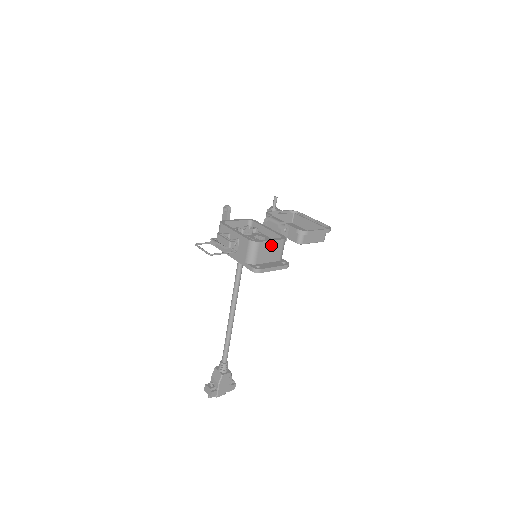
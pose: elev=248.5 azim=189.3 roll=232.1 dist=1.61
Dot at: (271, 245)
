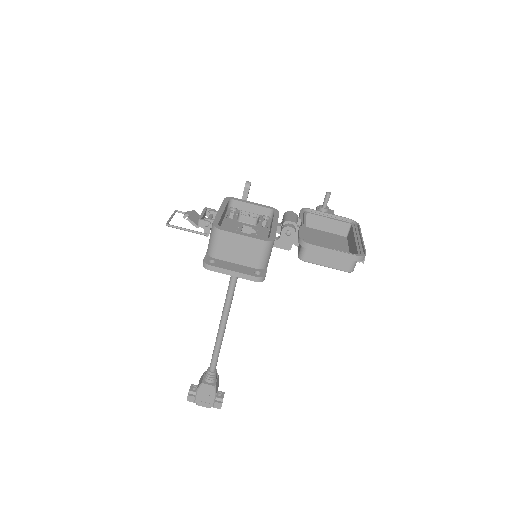
Dot at: (242, 241)
